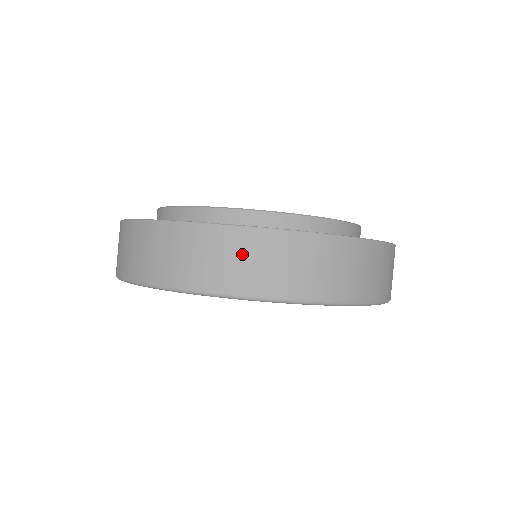
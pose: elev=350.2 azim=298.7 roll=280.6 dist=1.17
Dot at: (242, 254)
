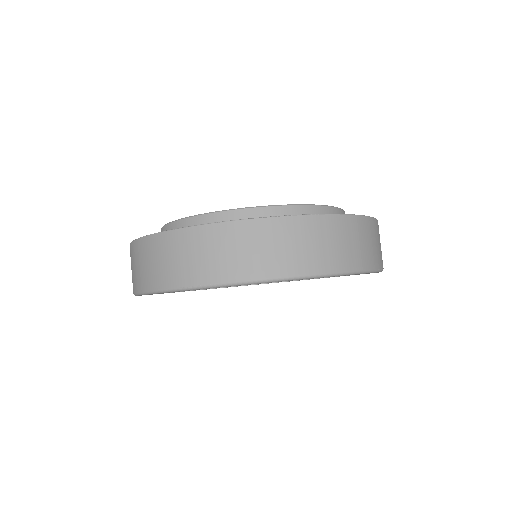
Dot at: (296, 239)
